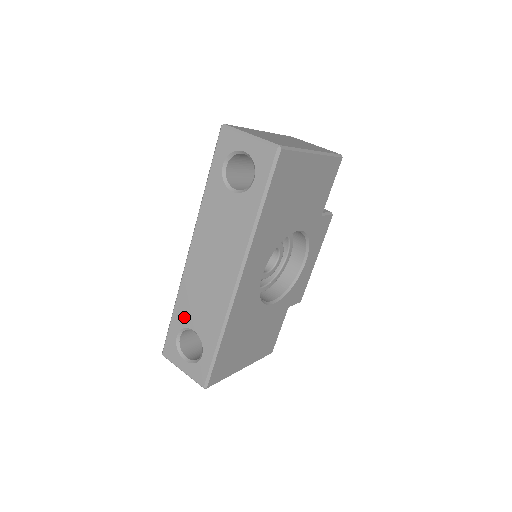
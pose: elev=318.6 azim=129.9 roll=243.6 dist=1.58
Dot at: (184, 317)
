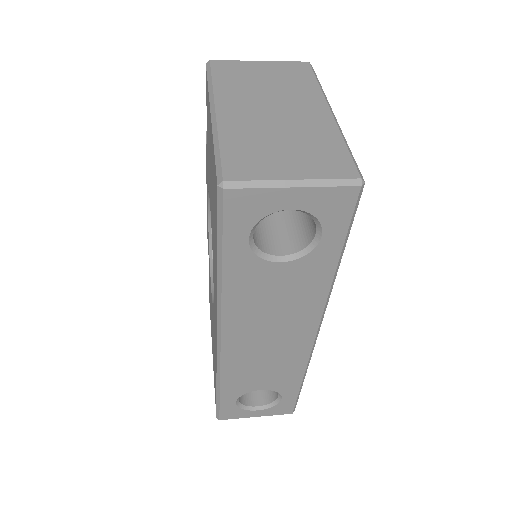
Dot at: (241, 388)
